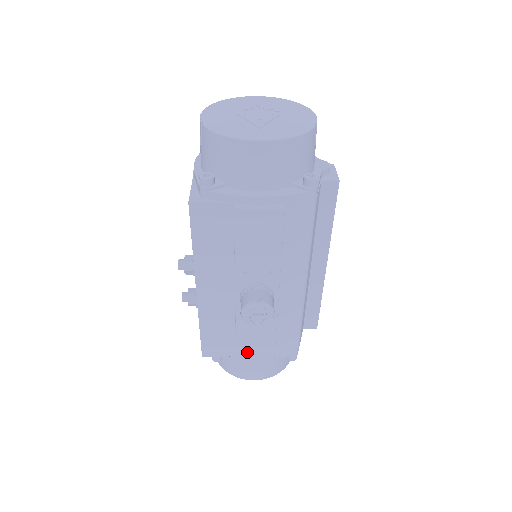
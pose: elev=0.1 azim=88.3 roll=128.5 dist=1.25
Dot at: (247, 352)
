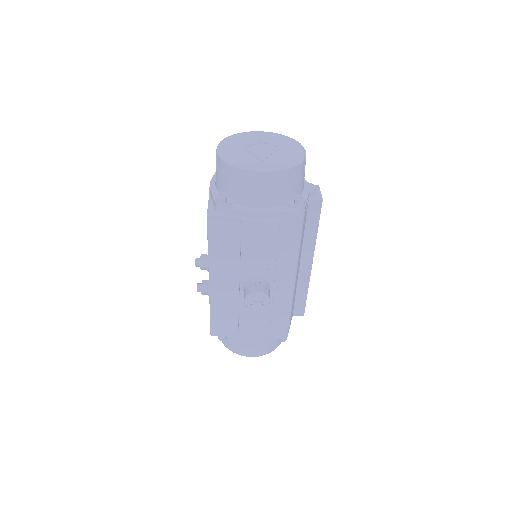
Dot at: (247, 333)
